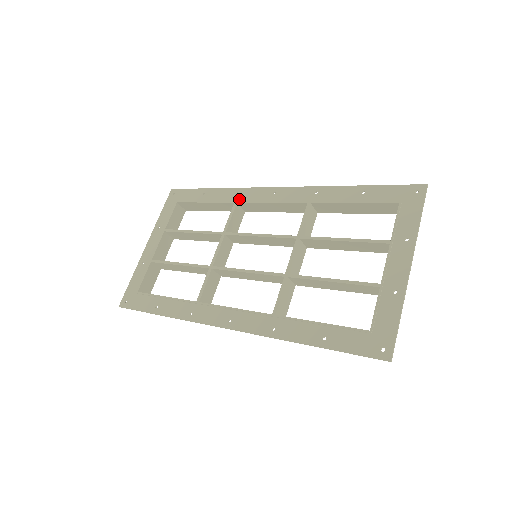
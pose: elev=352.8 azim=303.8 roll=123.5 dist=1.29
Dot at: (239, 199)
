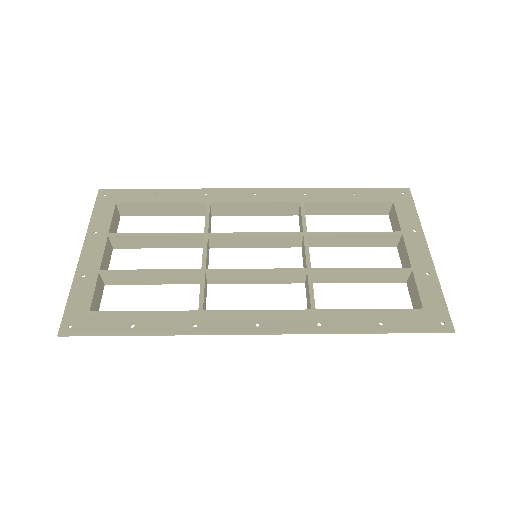
Dot at: (211, 199)
